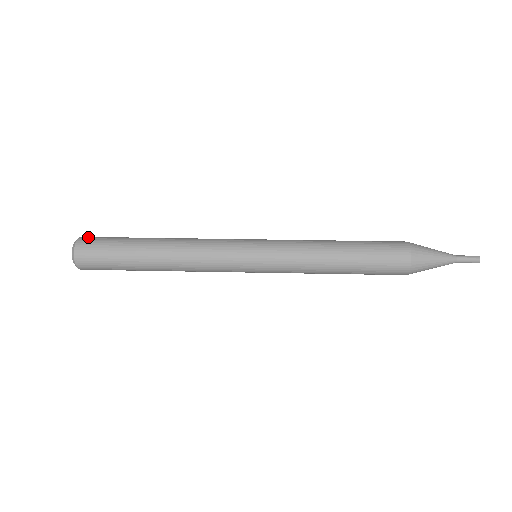
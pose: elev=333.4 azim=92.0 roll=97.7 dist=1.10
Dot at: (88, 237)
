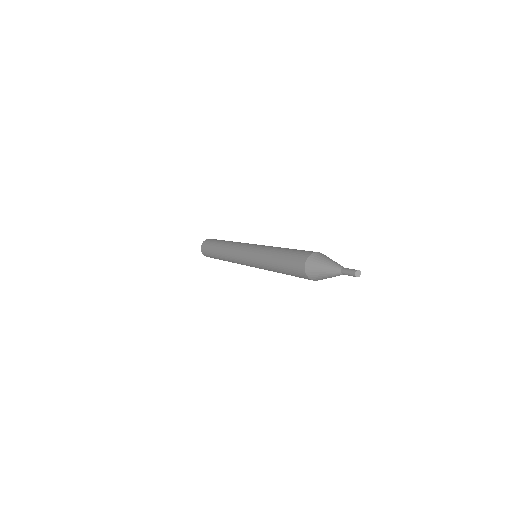
Dot at: (207, 240)
